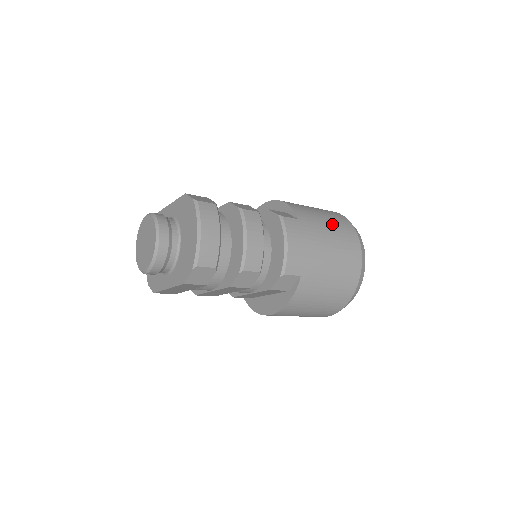
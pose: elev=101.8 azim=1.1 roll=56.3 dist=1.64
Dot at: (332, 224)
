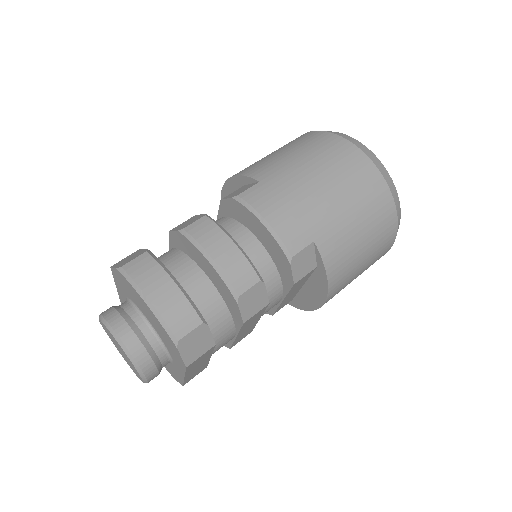
Dot at: (304, 152)
